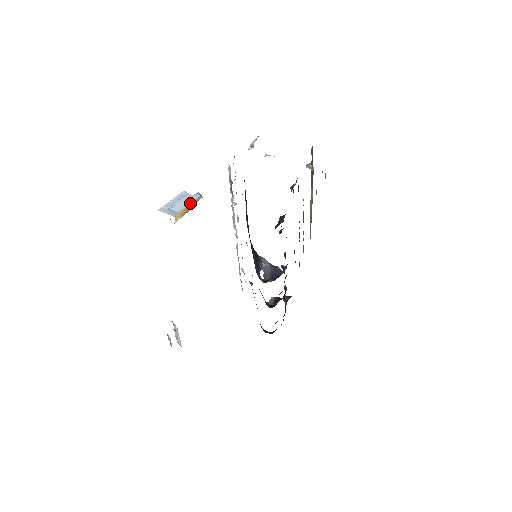
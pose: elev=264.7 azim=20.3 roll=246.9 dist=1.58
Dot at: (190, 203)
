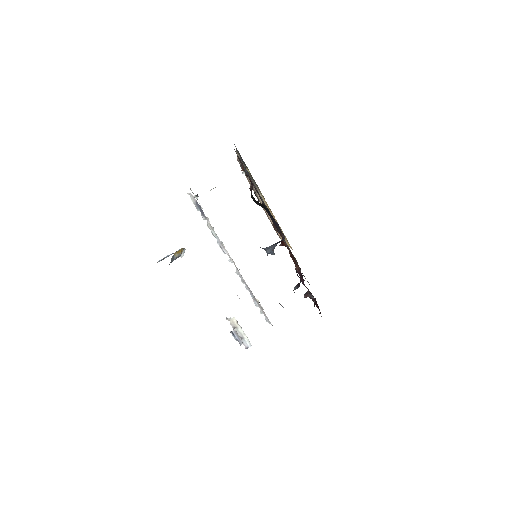
Dot at: (178, 250)
